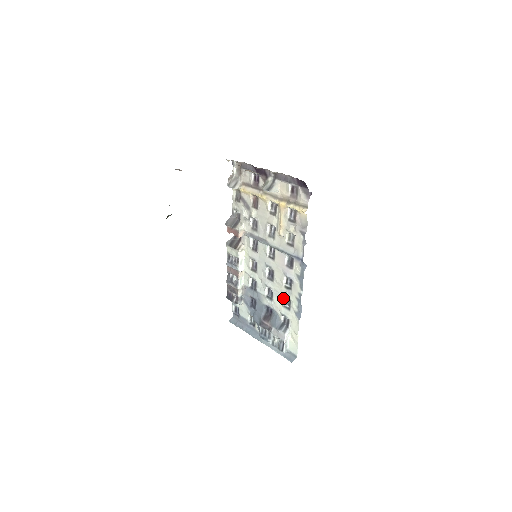
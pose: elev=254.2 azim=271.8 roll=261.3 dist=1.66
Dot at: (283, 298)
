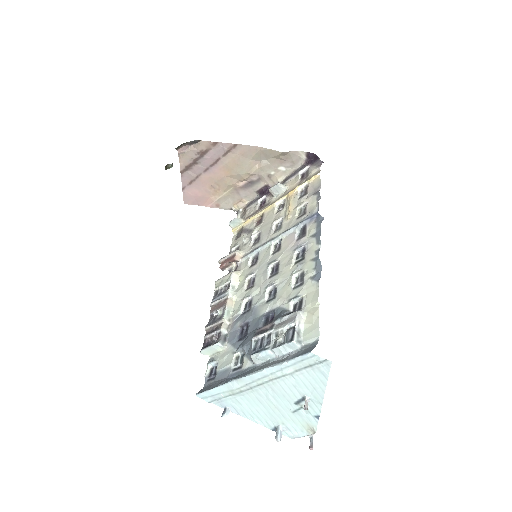
Dot at: (292, 279)
